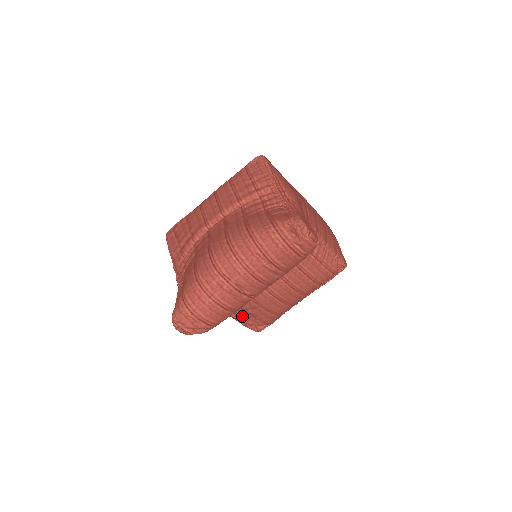
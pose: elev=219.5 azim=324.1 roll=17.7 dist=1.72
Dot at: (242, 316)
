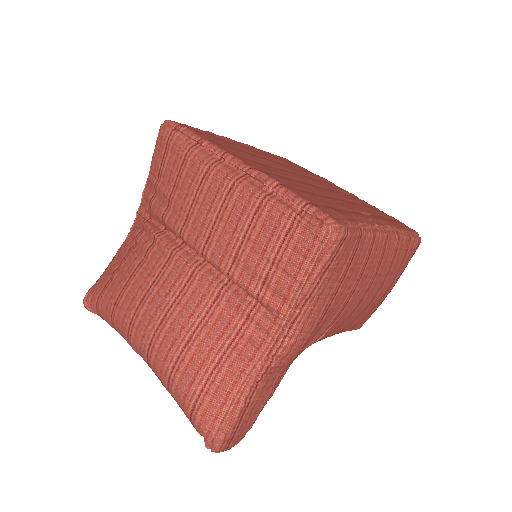
Dot at: occluded
